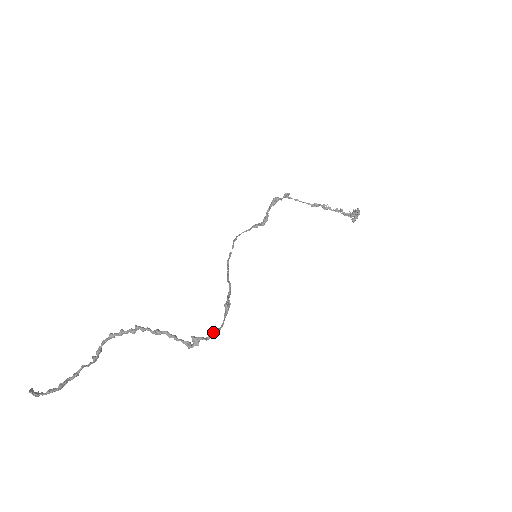
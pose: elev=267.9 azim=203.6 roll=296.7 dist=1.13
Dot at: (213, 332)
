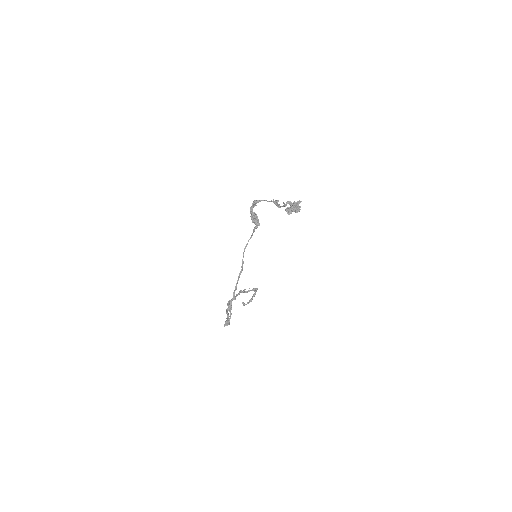
Dot at: (226, 323)
